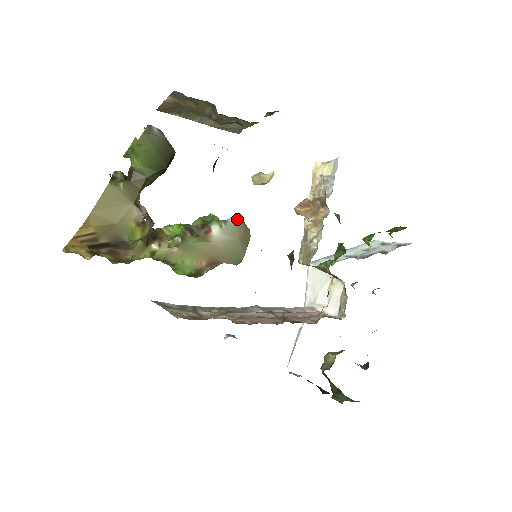
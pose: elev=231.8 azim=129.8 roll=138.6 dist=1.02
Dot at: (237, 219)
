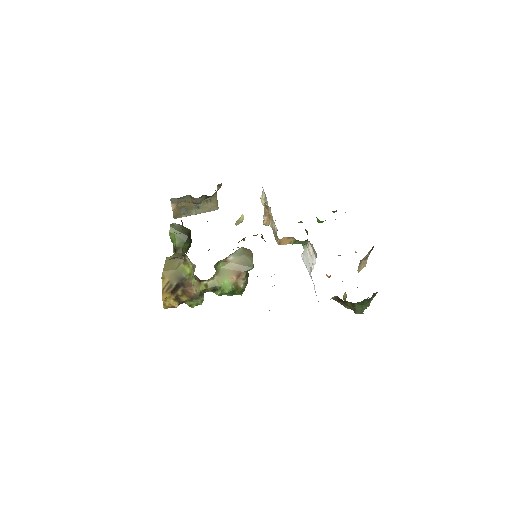
Dot at: (241, 248)
